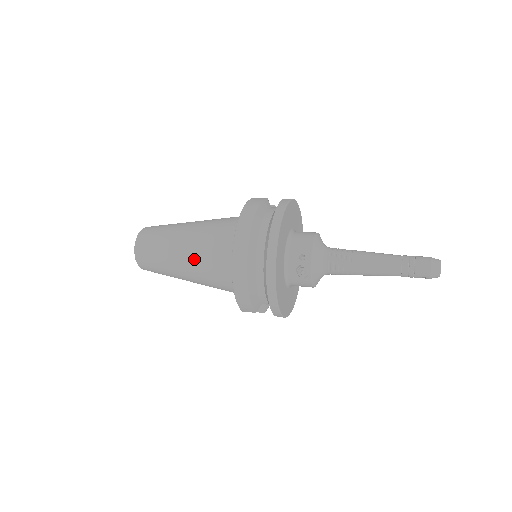
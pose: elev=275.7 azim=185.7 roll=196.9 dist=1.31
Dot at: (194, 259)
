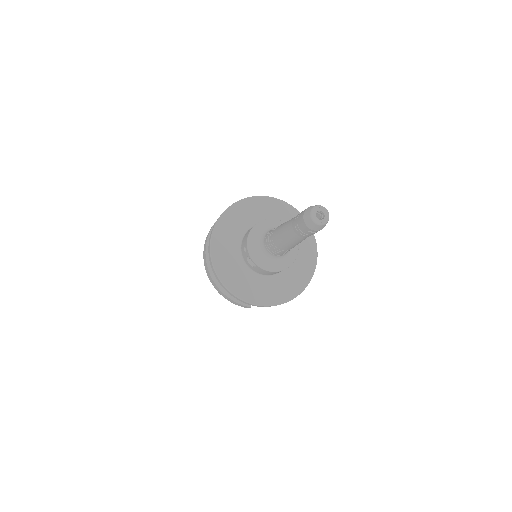
Dot at: occluded
